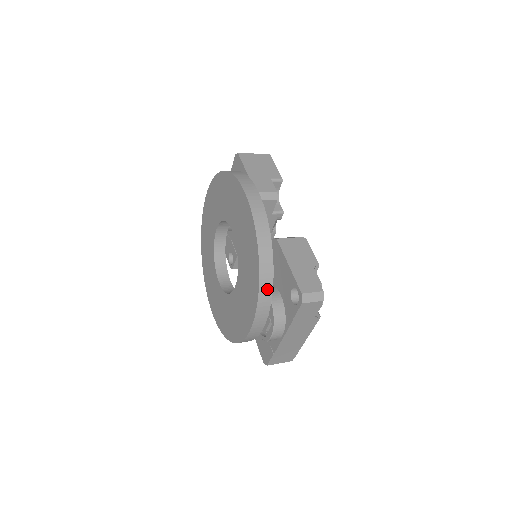
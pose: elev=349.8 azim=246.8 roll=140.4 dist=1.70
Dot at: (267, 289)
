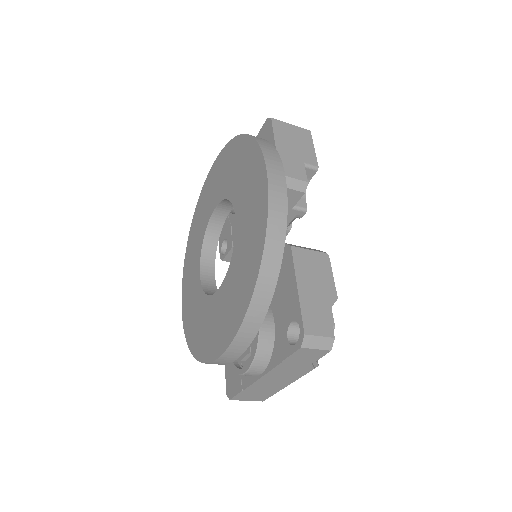
Dot at: (259, 312)
